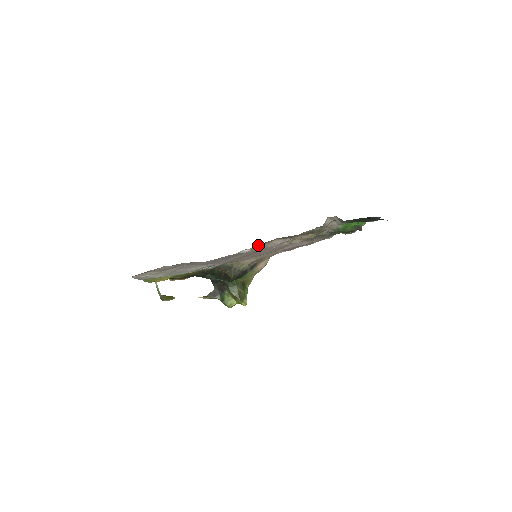
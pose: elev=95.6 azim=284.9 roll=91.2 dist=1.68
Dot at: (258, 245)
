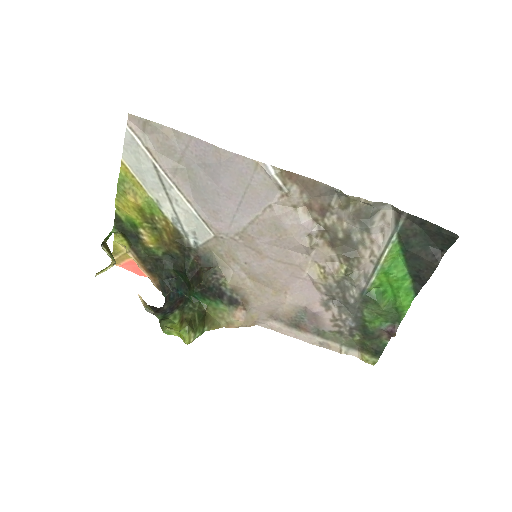
Dot at: (288, 175)
